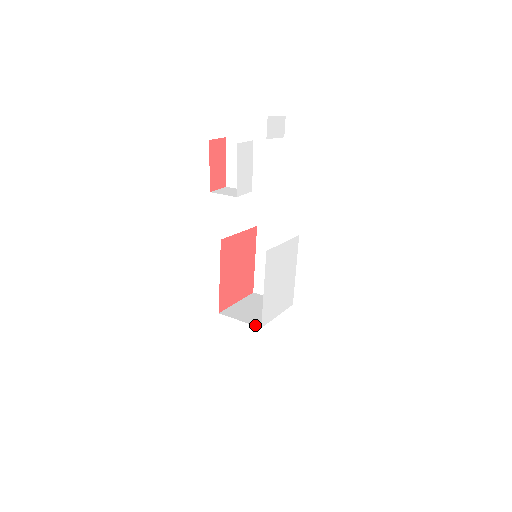
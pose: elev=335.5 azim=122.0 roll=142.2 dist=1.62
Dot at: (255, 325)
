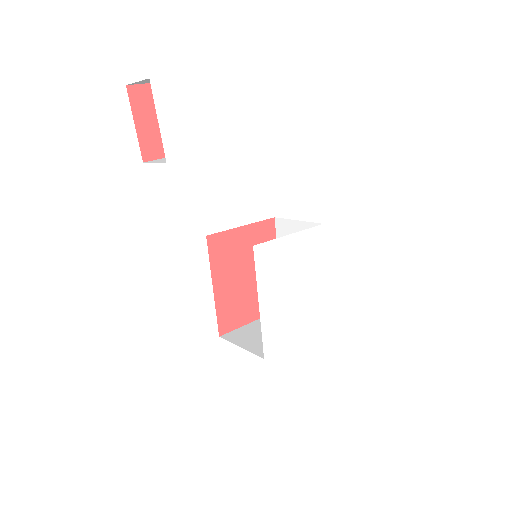
Dot at: (257, 354)
